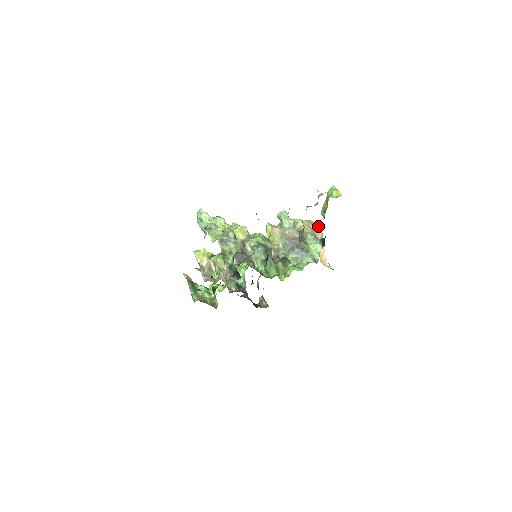
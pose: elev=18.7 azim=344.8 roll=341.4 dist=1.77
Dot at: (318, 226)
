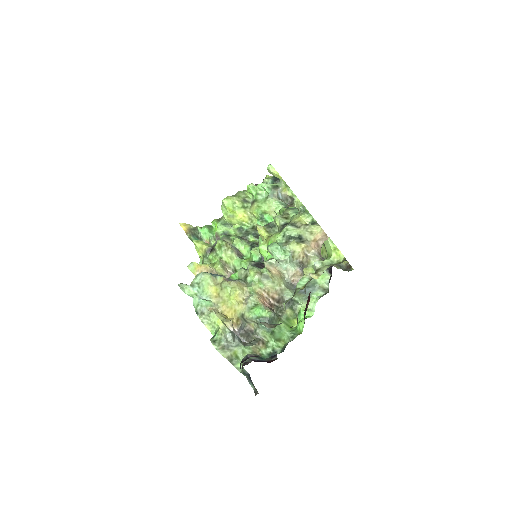
Dot at: (319, 232)
